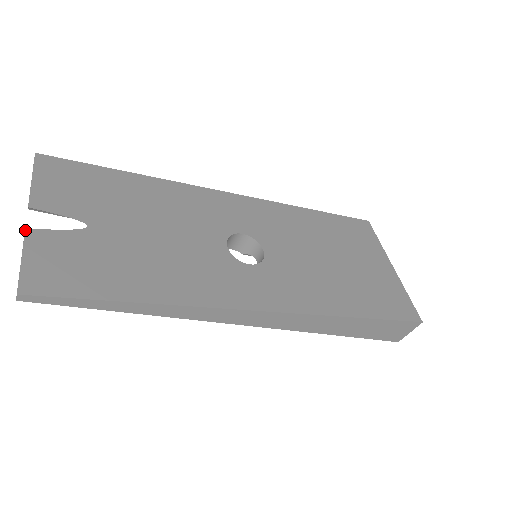
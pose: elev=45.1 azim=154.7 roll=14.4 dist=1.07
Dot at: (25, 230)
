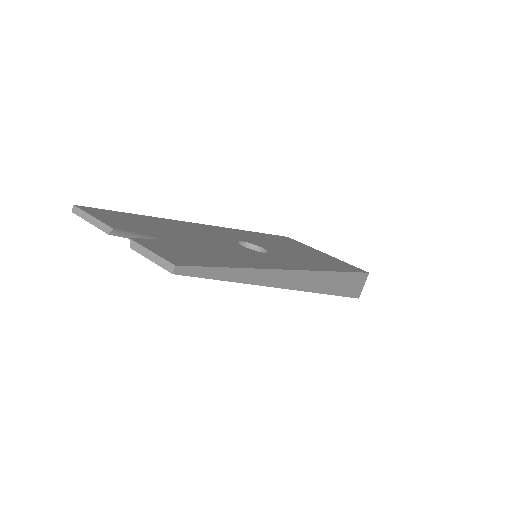
Dot at: (130, 239)
